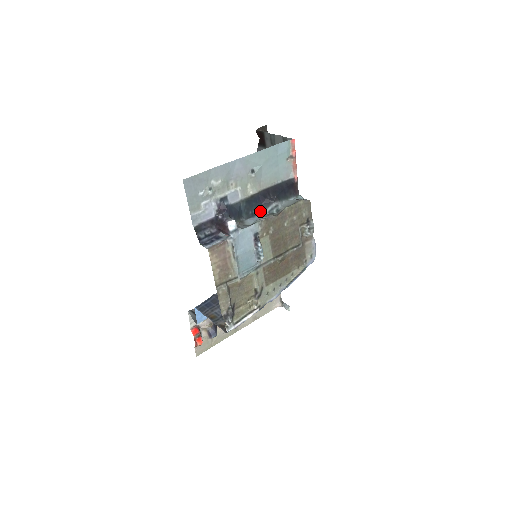
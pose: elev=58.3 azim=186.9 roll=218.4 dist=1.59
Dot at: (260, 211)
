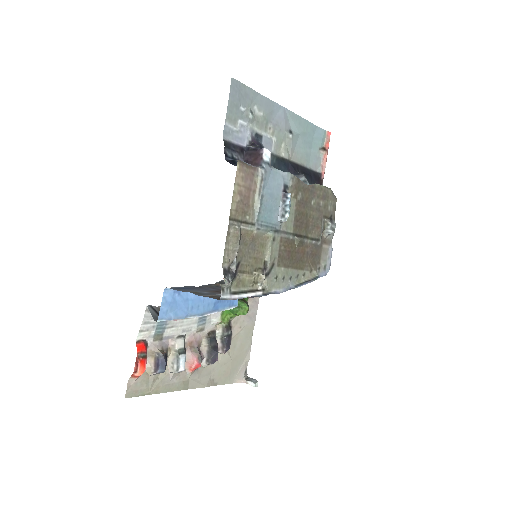
Dot at: occluded
